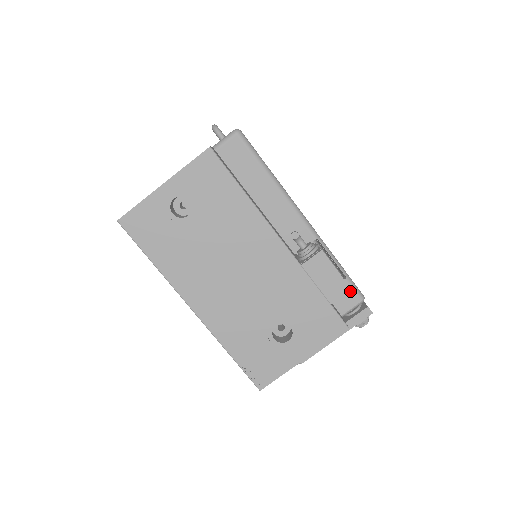
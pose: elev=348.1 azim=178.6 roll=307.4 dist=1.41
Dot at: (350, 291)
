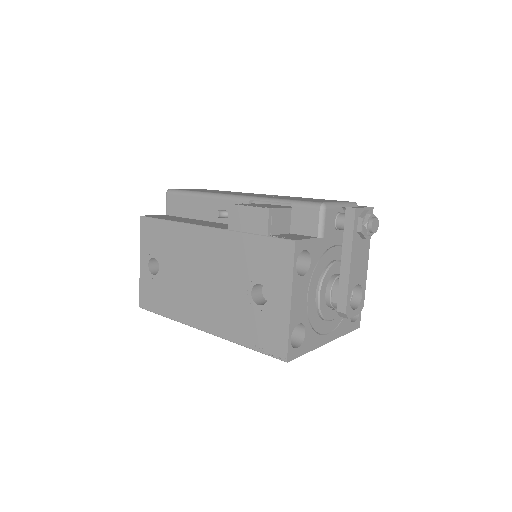
Dot at: (304, 211)
